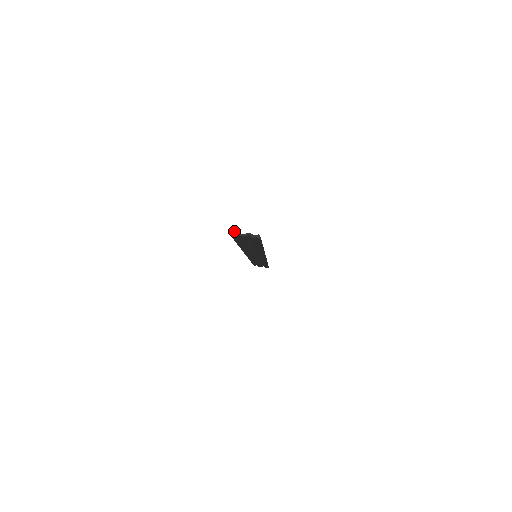
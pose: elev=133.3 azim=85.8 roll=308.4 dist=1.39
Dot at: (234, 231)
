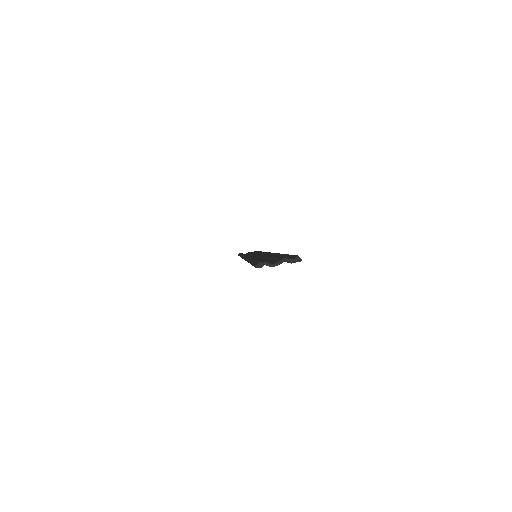
Dot at: (263, 263)
